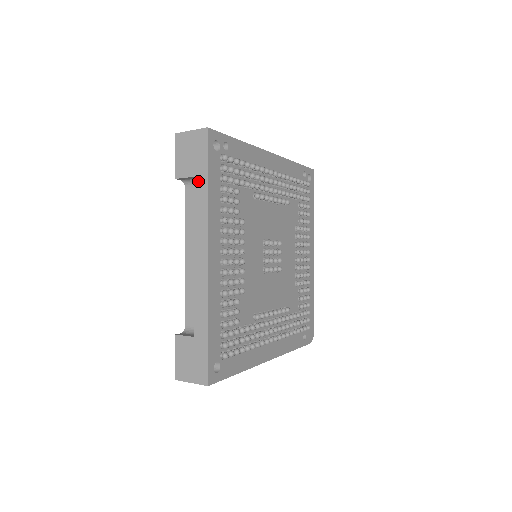
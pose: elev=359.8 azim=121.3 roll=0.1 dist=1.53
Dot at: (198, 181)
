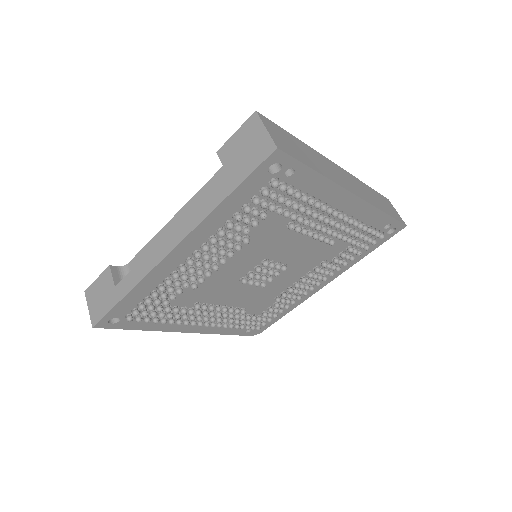
Dot at: (225, 183)
